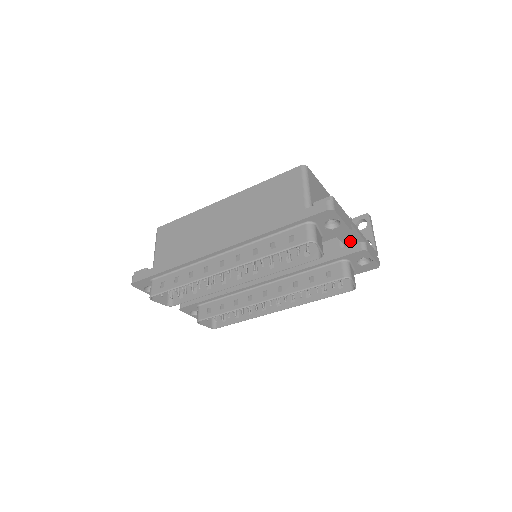
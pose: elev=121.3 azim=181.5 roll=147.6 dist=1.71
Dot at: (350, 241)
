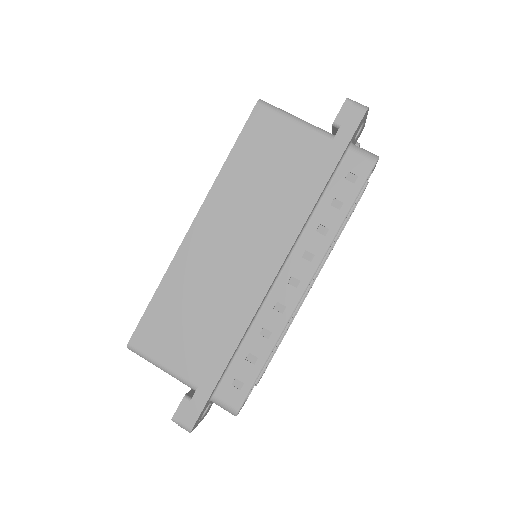
Dot at: occluded
